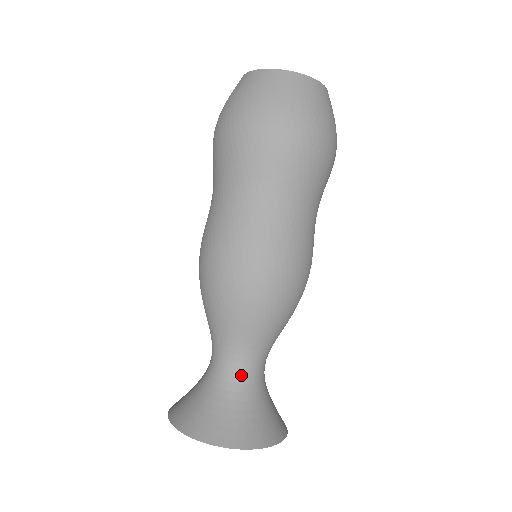
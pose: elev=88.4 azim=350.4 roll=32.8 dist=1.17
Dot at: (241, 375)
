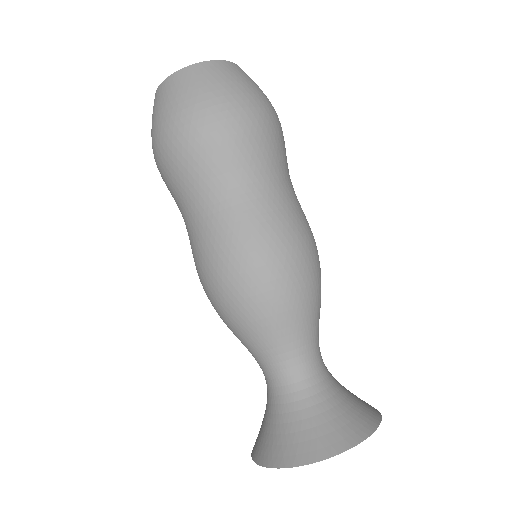
Dot at: (301, 379)
